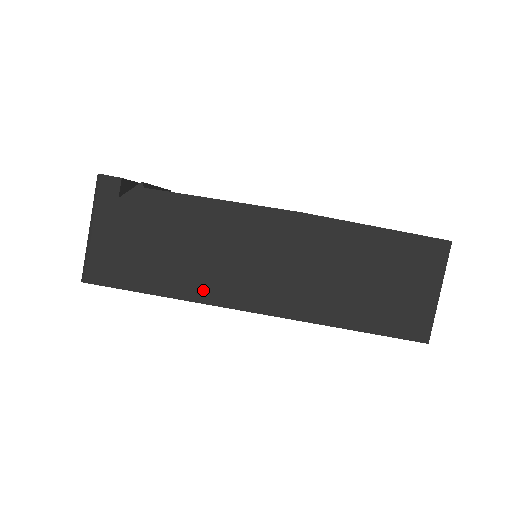
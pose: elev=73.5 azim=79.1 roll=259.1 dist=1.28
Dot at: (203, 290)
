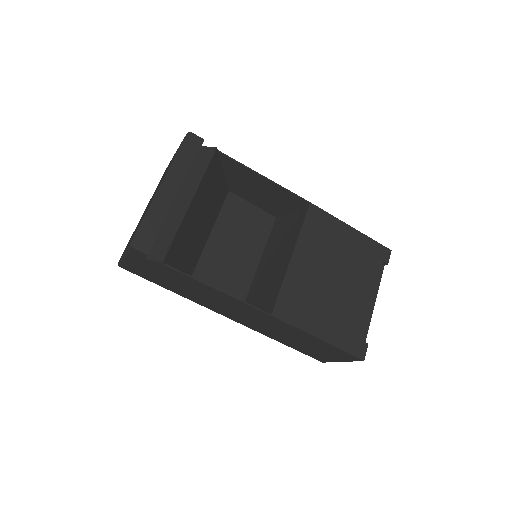
Dot at: (196, 300)
